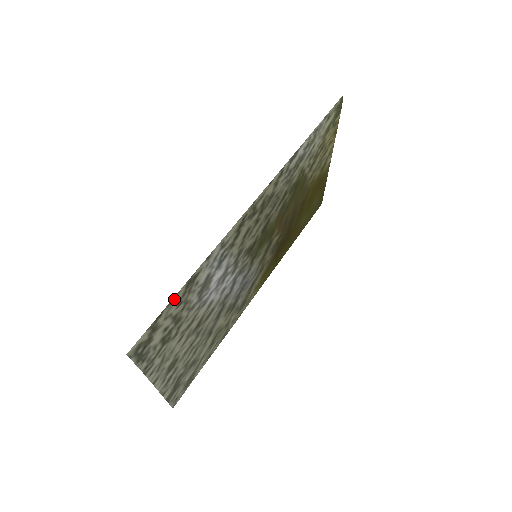
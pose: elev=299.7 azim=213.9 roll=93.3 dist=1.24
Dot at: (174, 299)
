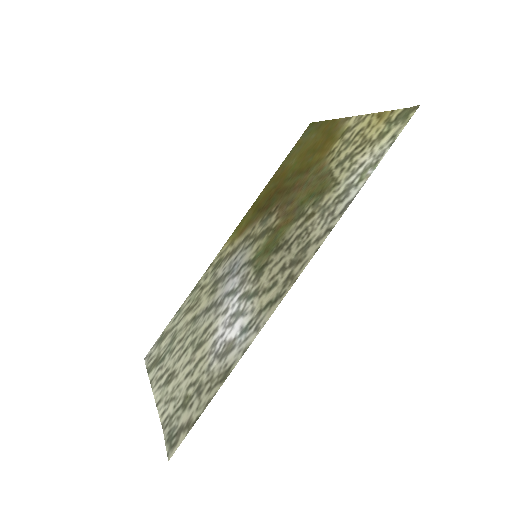
Dot at: (210, 399)
